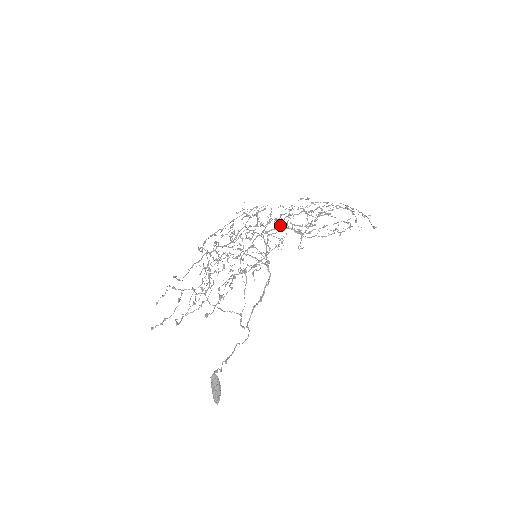
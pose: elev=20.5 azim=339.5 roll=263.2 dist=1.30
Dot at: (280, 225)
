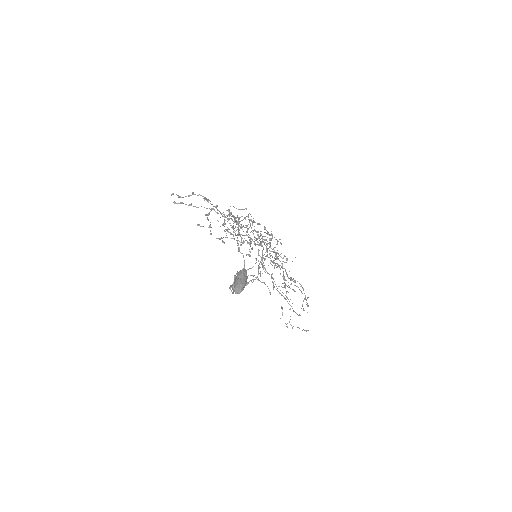
Dot at: (262, 264)
